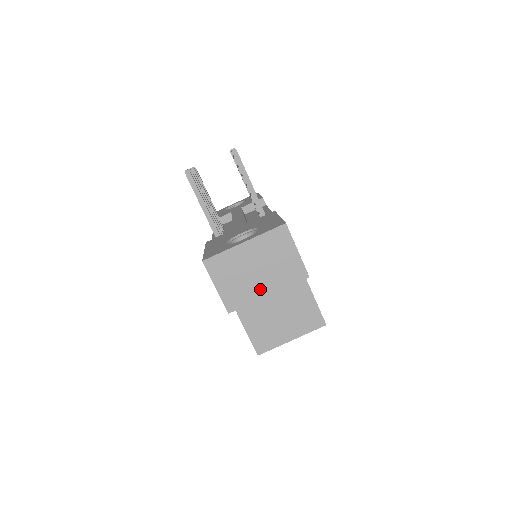
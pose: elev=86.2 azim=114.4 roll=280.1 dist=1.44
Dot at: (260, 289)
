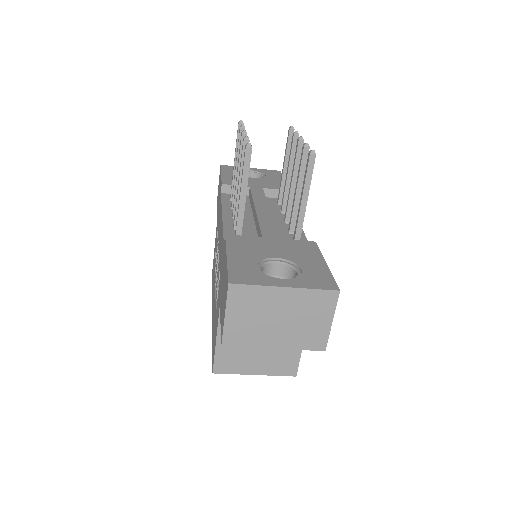
Dot at: (270, 339)
